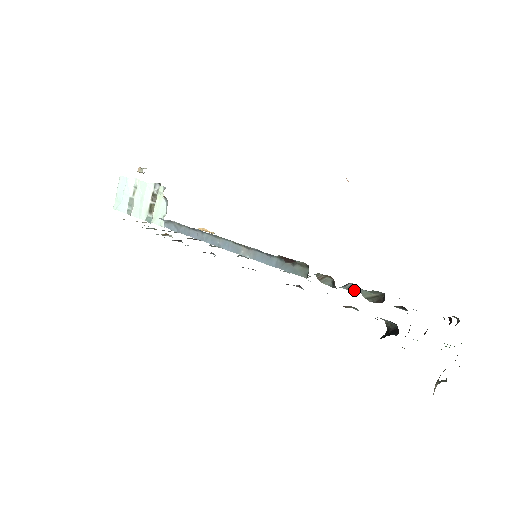
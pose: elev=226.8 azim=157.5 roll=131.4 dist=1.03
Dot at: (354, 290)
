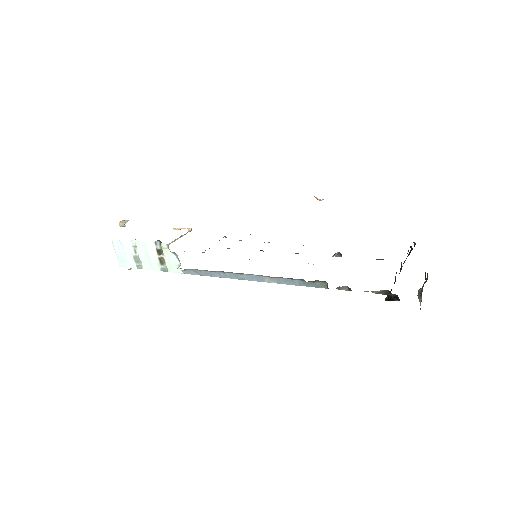
Dot at: occluded
